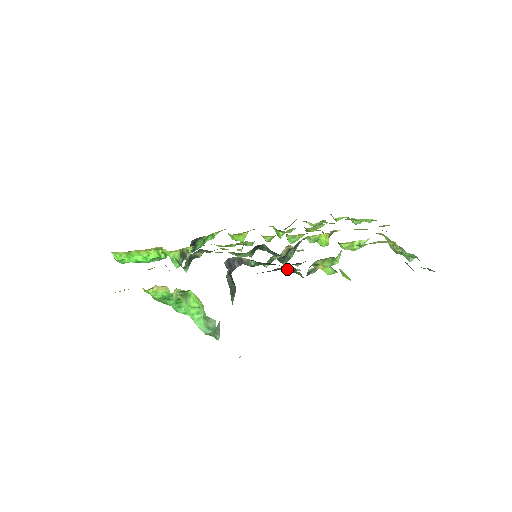
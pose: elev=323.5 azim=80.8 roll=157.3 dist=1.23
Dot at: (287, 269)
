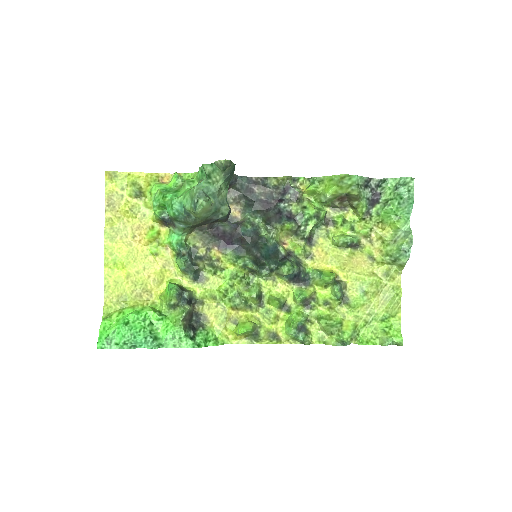
Dot at: (277, 206)
